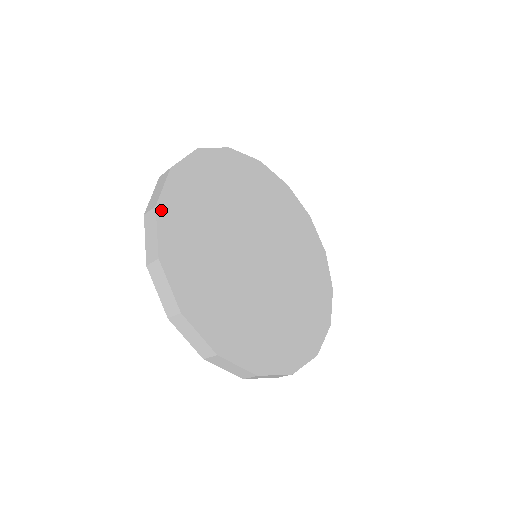
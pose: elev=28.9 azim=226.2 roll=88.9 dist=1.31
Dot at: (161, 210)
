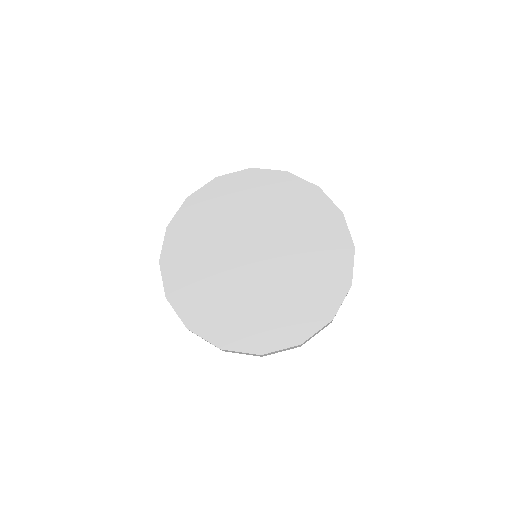
Dot at: (163, 263)
